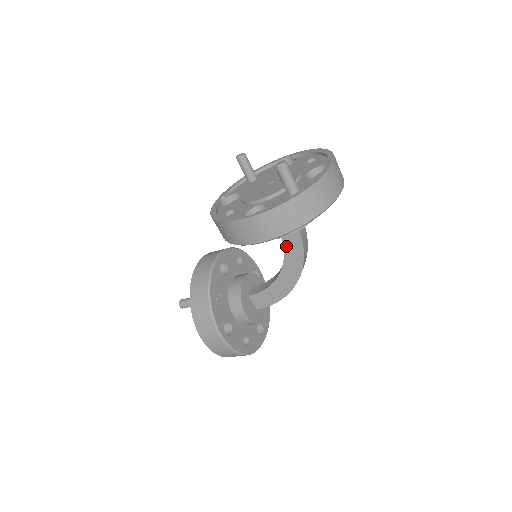
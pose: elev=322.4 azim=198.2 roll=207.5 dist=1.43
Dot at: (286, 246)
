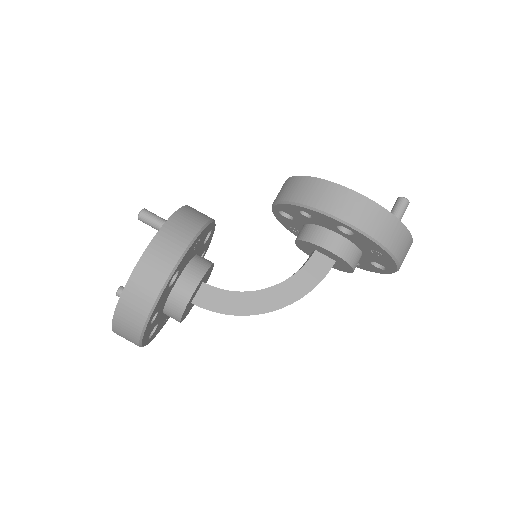
Dot at: (304, 270)
